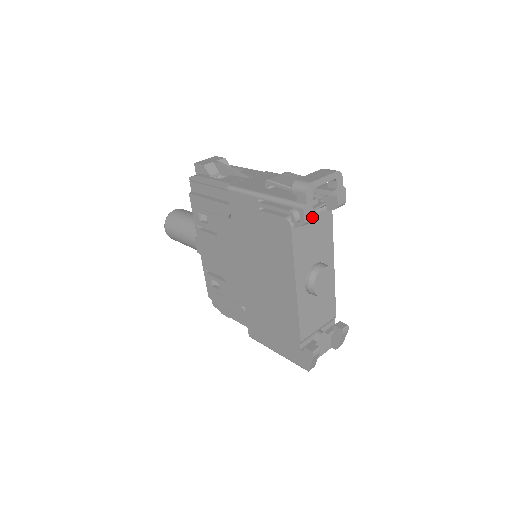
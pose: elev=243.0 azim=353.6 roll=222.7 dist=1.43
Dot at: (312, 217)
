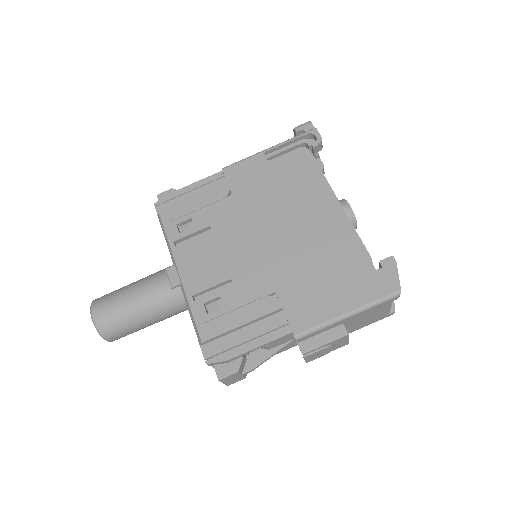
Dot at: occluded
